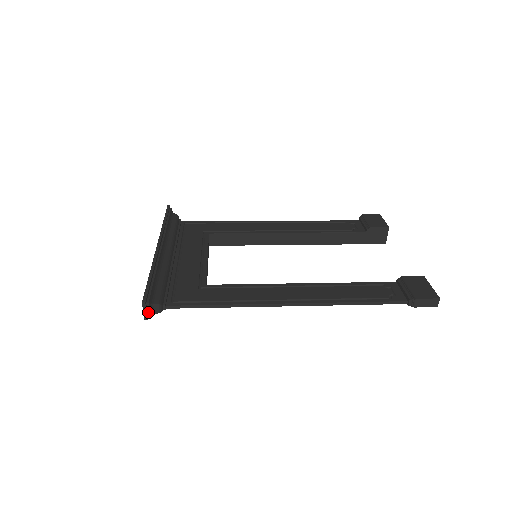
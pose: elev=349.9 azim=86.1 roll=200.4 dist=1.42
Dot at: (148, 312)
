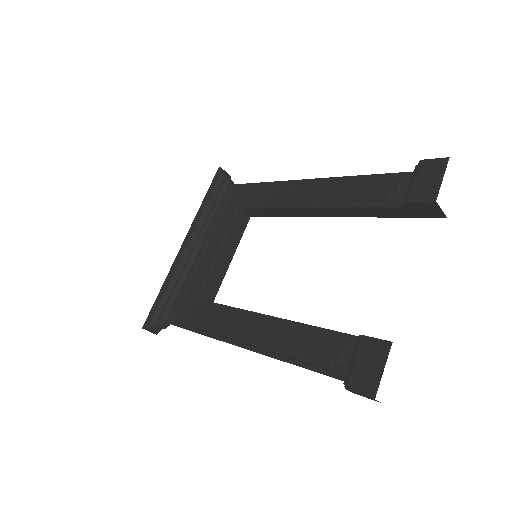
Dot at: (154, 331)
